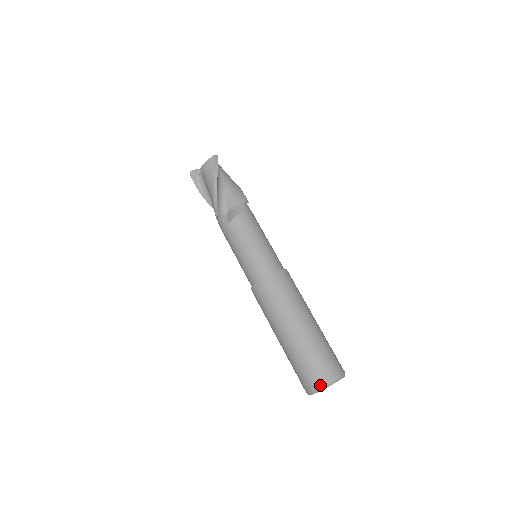
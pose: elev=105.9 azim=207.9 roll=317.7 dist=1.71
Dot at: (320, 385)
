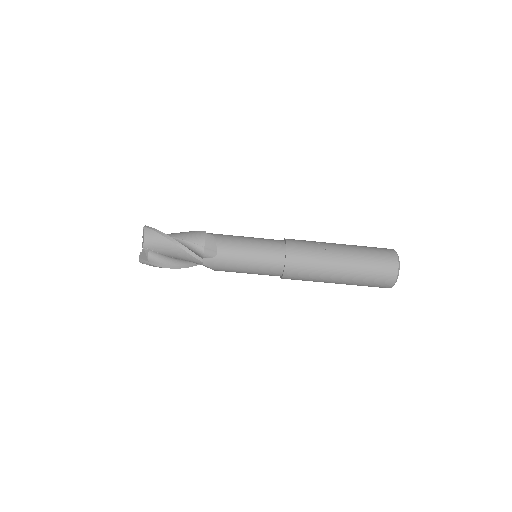
Dot at: occluded
